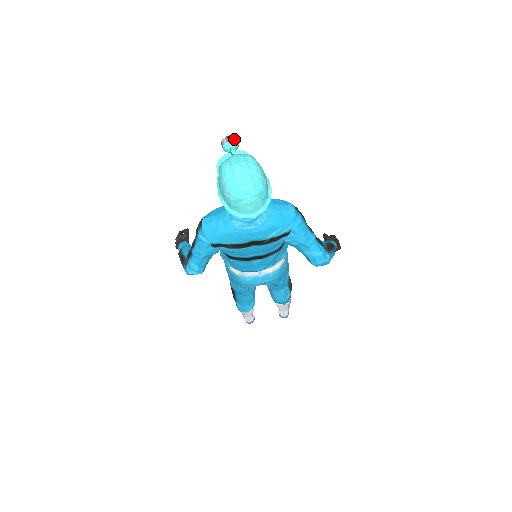
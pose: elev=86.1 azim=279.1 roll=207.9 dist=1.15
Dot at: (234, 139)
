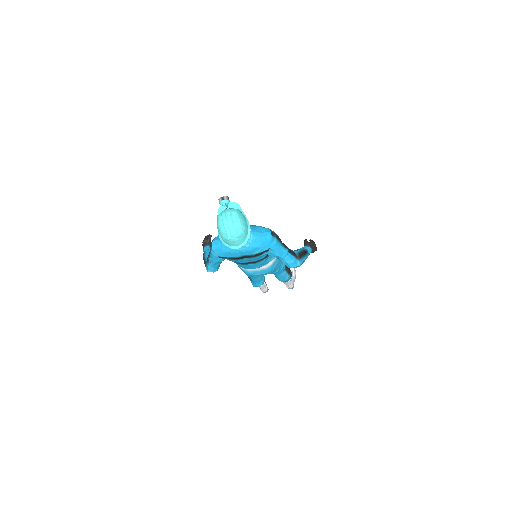
Dot at: (226, 199)
